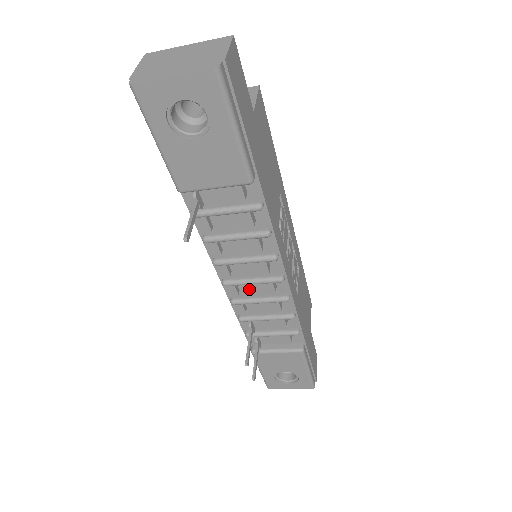
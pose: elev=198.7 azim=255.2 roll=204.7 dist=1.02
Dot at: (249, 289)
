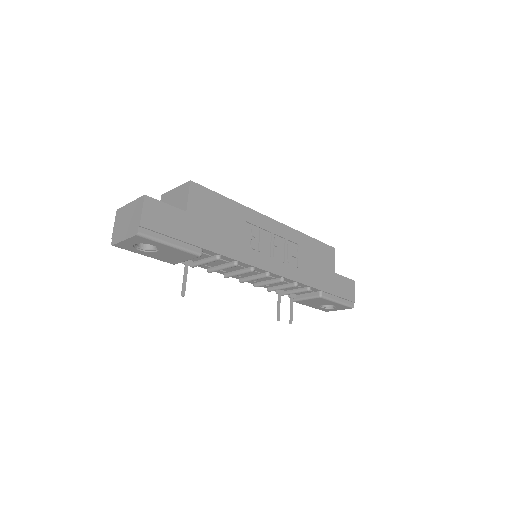
Dot at: (258, 279)
